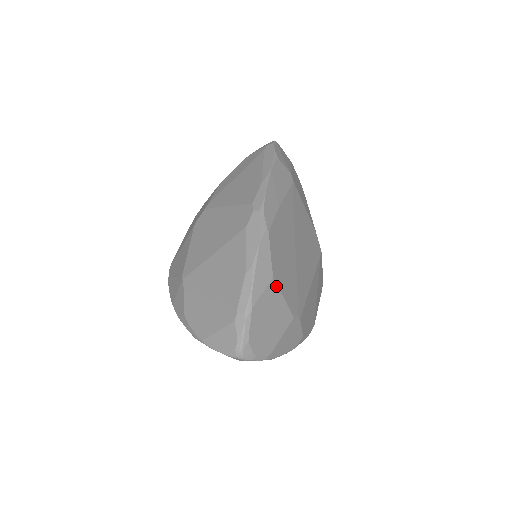
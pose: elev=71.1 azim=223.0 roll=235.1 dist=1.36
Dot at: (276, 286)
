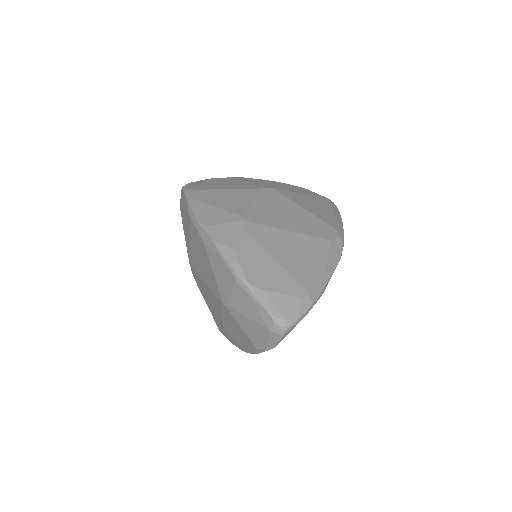
Dot at: occluded
